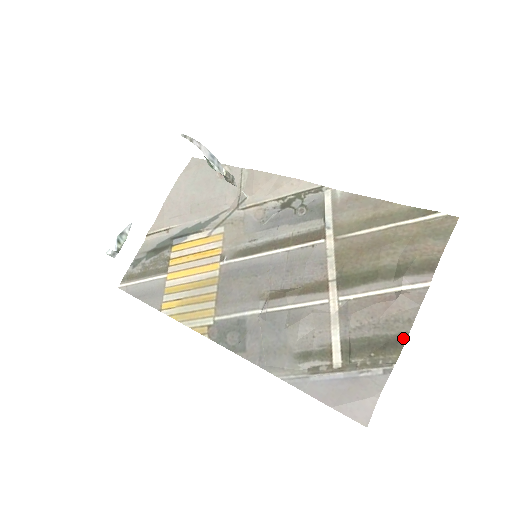
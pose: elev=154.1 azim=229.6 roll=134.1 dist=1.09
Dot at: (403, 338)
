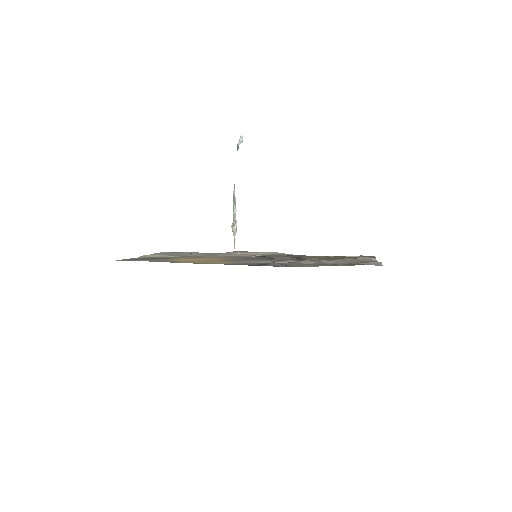
Dot at: occluded
